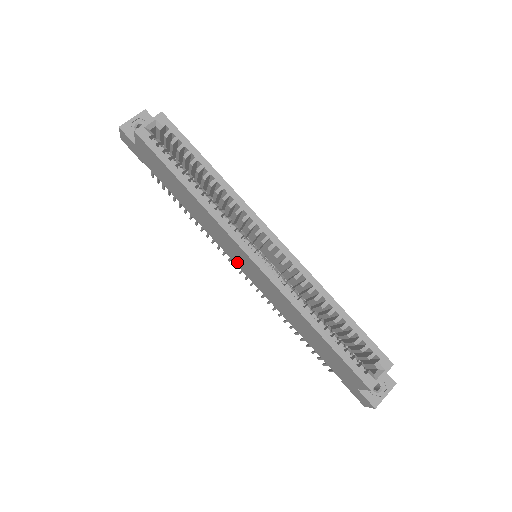
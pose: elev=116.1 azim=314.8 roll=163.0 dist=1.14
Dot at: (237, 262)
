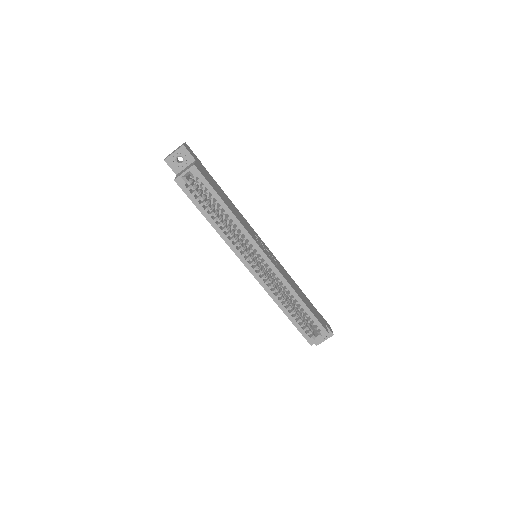
Dot at: occluded
